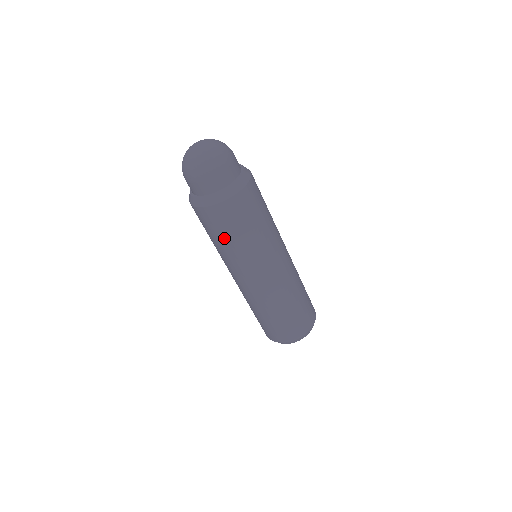
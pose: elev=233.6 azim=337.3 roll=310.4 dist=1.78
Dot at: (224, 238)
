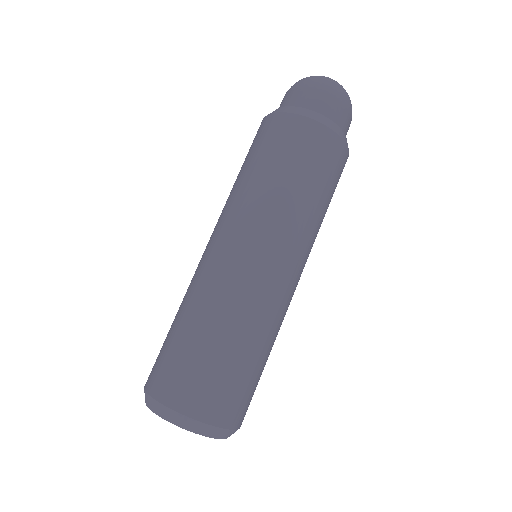
Dot at: (279, 167)
